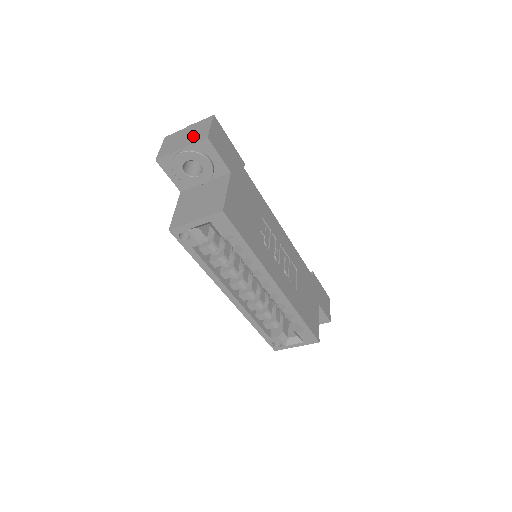
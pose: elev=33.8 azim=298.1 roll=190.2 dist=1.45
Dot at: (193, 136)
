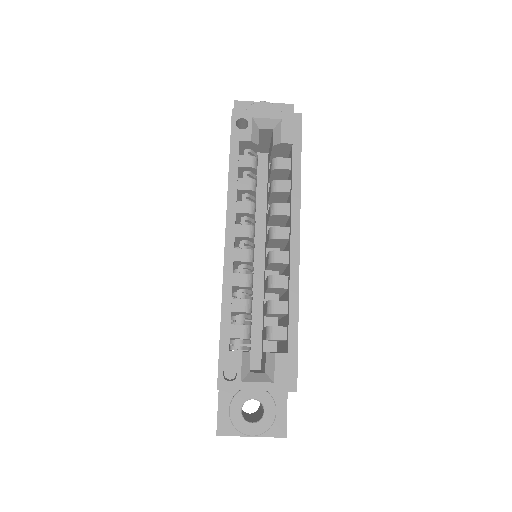
Dot at: occluded
